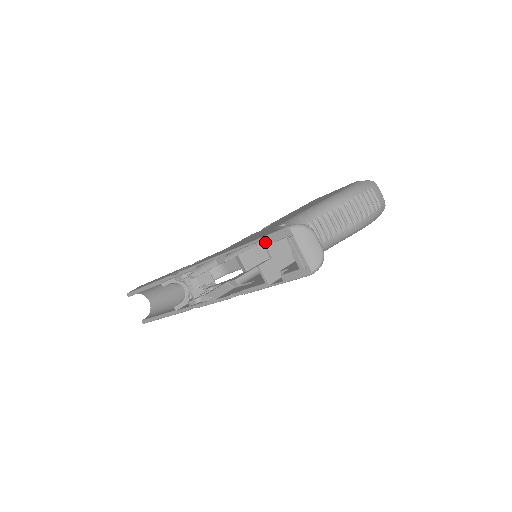
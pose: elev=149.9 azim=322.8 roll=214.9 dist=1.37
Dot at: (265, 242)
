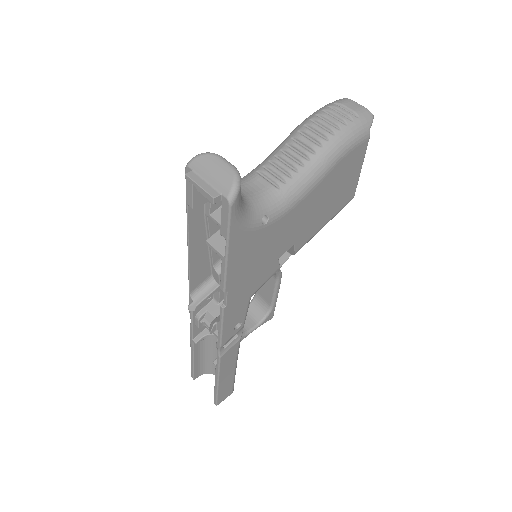
Dot at: (190, 205)
